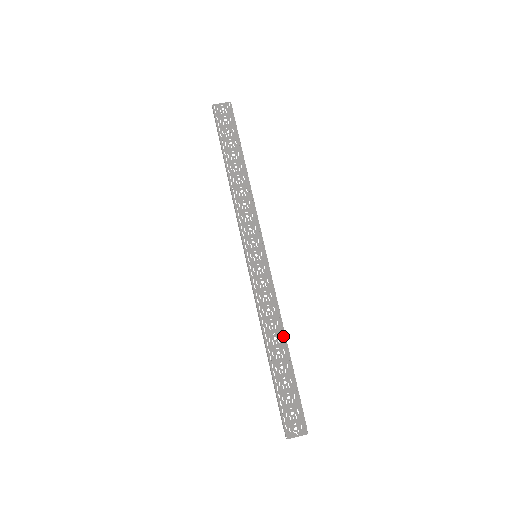
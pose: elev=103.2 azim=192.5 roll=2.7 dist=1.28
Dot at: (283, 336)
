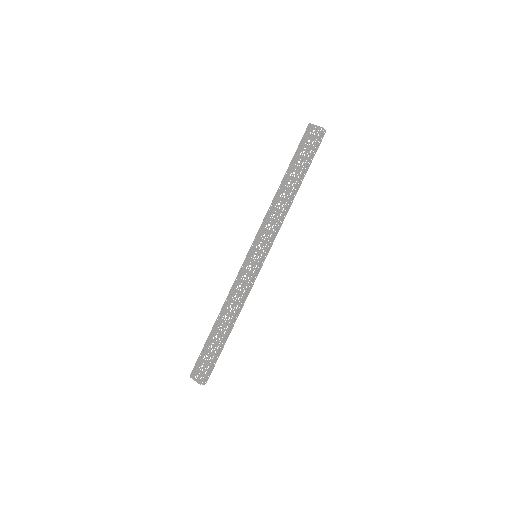
Dot at: (231, 319)
